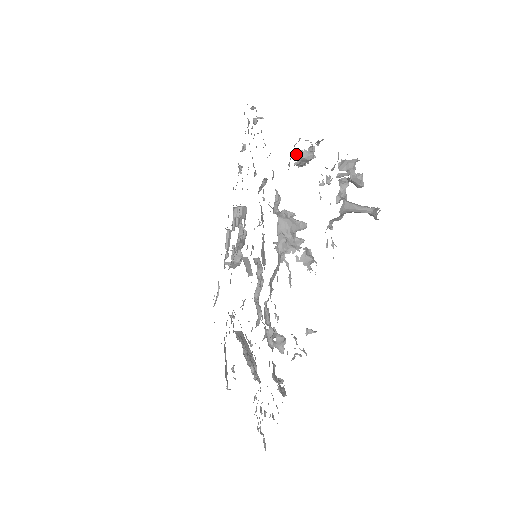
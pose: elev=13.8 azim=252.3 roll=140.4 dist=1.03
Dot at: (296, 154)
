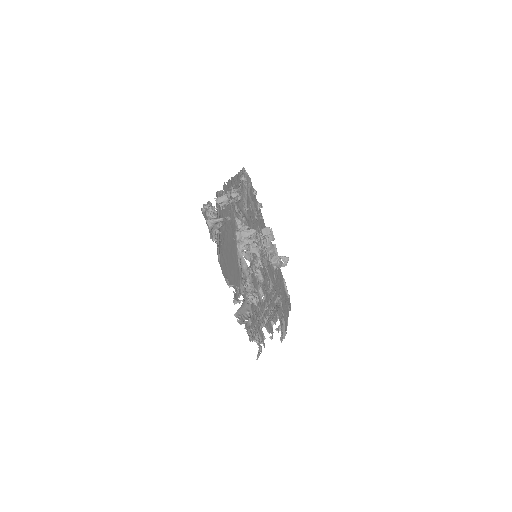
Dot at: occluded
